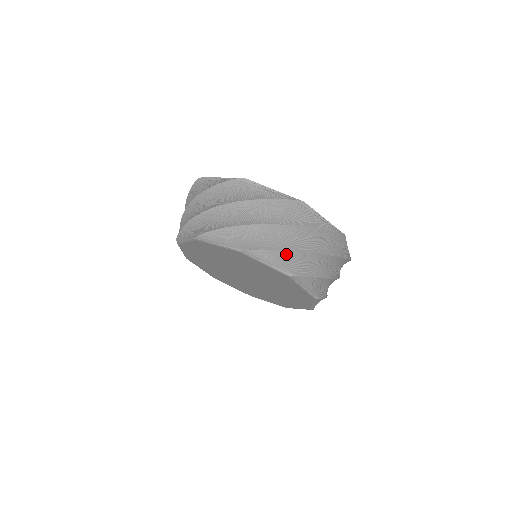
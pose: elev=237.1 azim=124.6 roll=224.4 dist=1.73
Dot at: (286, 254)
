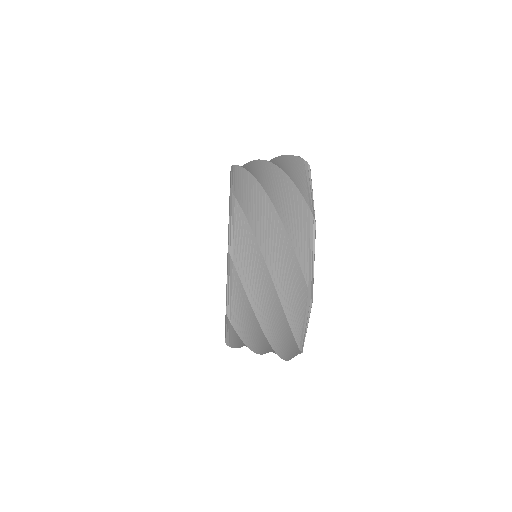
Dot at: (246, 302)
